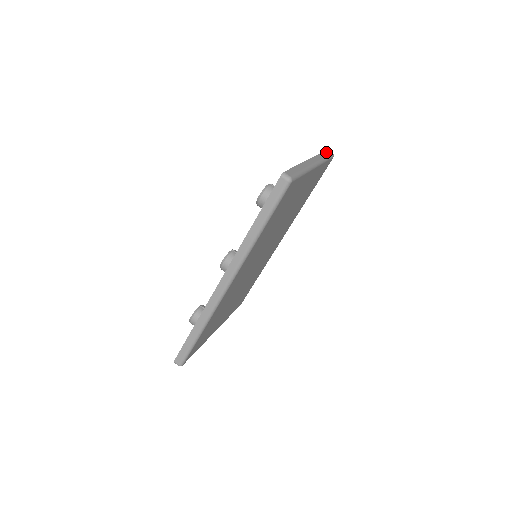
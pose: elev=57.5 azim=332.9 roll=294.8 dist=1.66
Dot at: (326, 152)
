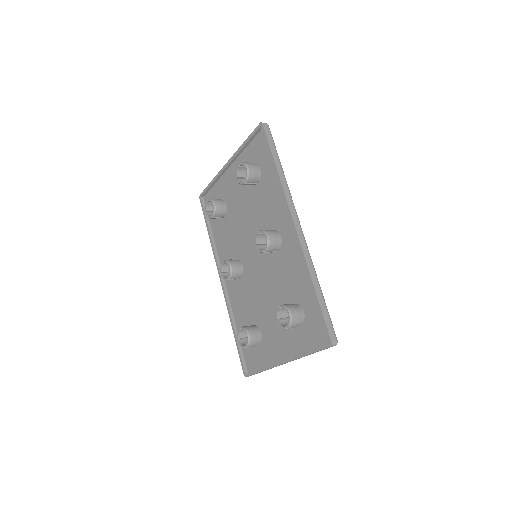
Dot at: (206, 189)
